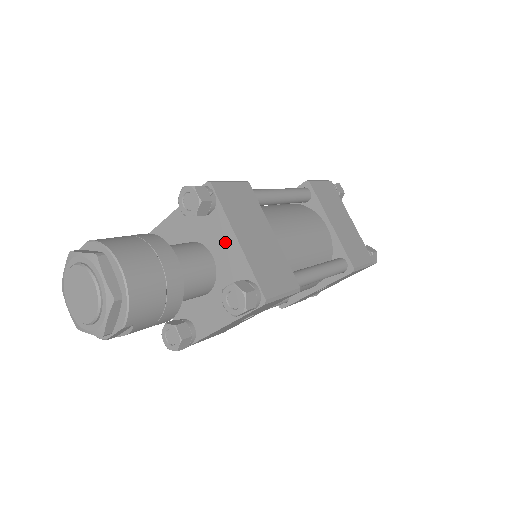
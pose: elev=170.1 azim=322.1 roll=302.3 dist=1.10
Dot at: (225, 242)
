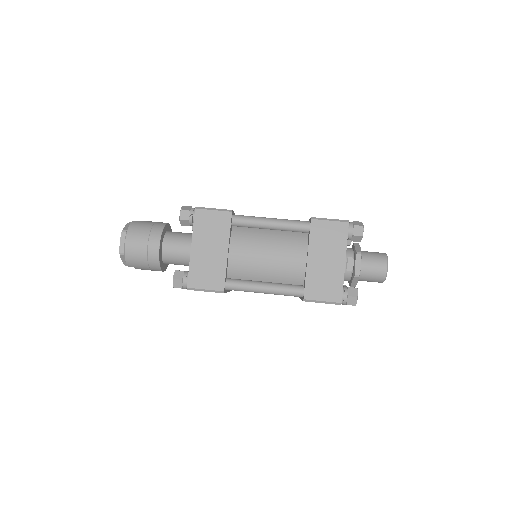
Dot at: occluded
